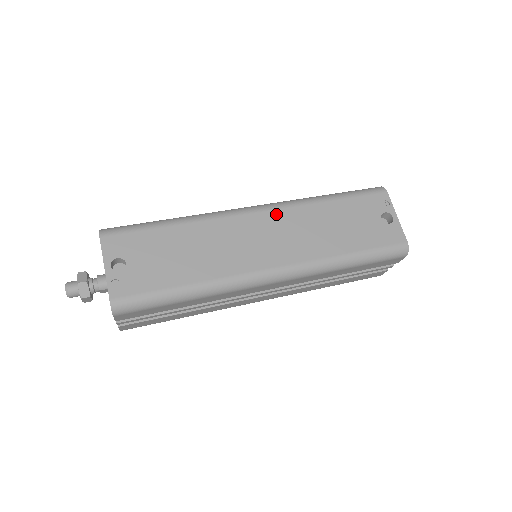
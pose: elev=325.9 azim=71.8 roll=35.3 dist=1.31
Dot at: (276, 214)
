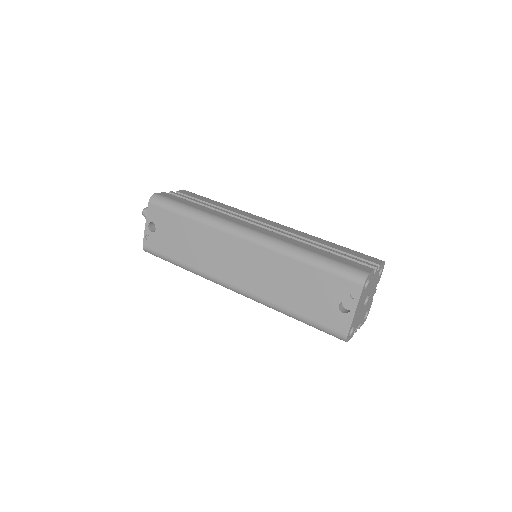
Dot at: (256, 249)
